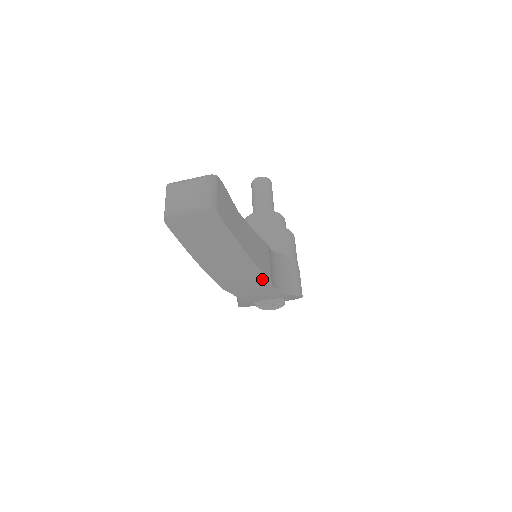
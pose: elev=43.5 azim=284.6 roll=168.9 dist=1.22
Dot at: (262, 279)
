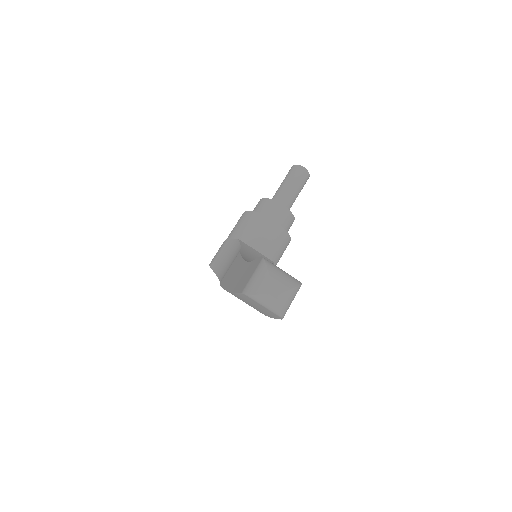
Dot at: occluded
